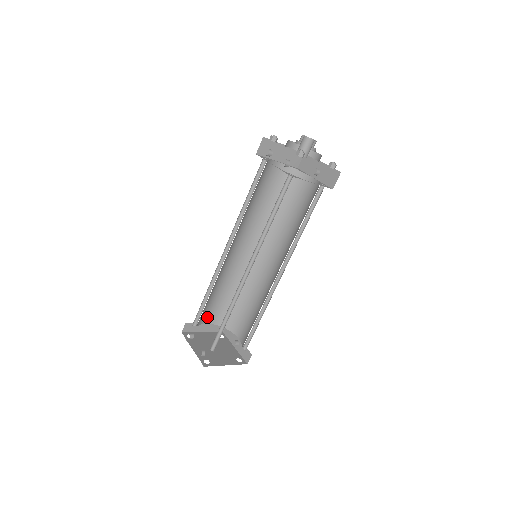
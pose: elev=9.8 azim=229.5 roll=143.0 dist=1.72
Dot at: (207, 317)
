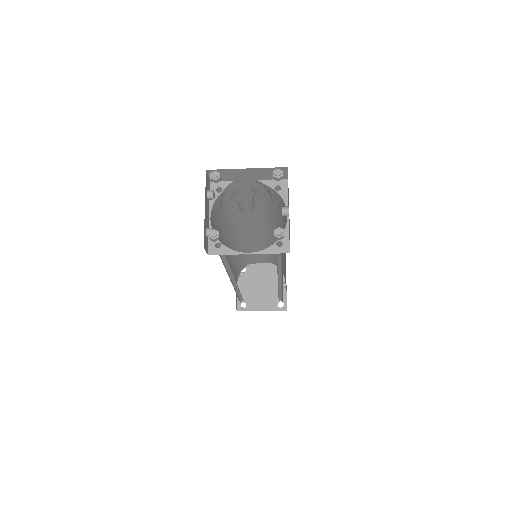
Dot at: (257, 259)
